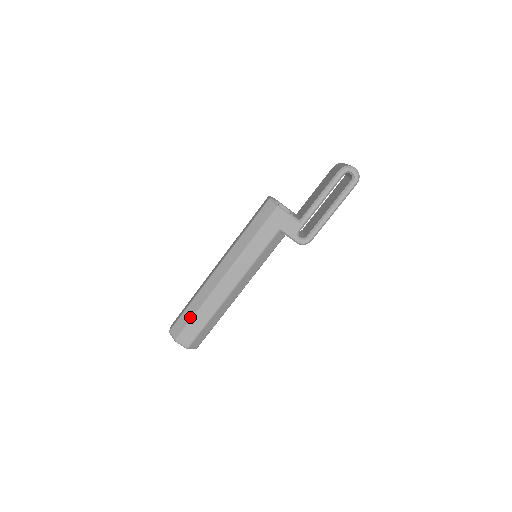
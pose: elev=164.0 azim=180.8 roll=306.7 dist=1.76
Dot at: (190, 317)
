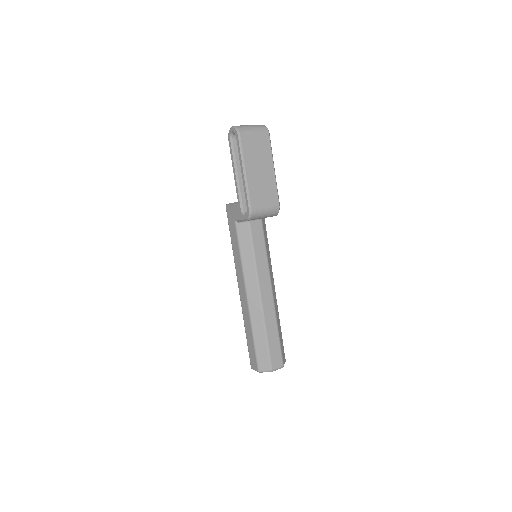
Dot at: occluded
